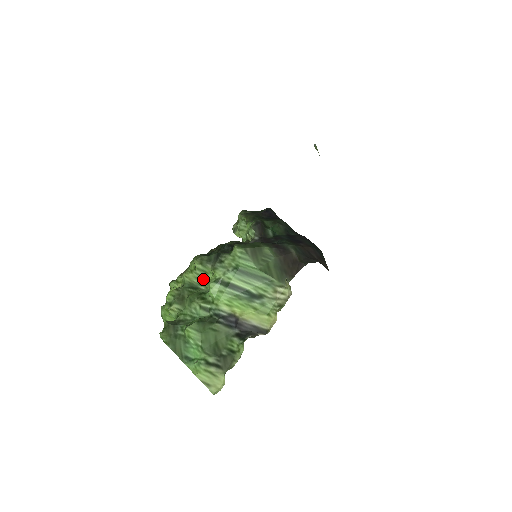
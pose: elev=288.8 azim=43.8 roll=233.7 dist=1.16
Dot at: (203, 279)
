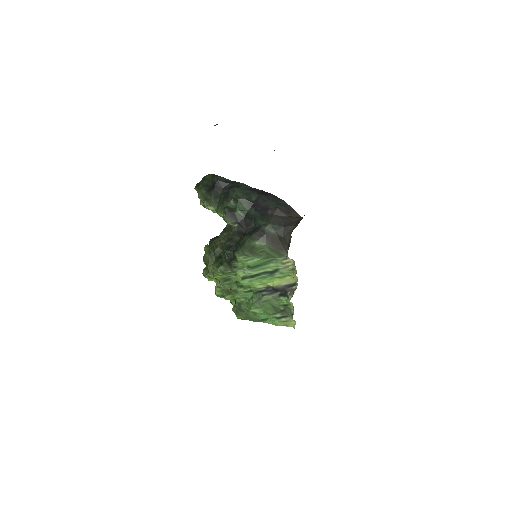
Dot at: (229, 275)
